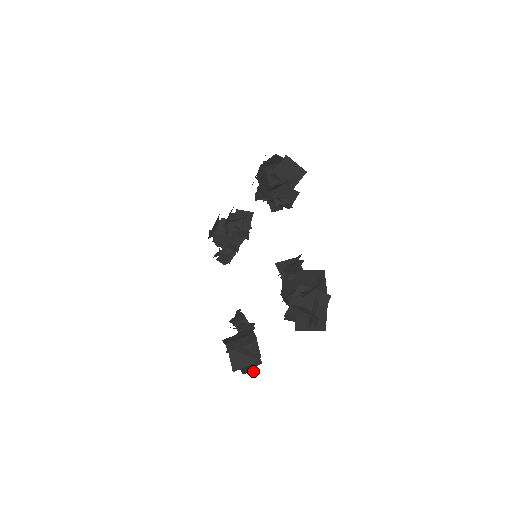
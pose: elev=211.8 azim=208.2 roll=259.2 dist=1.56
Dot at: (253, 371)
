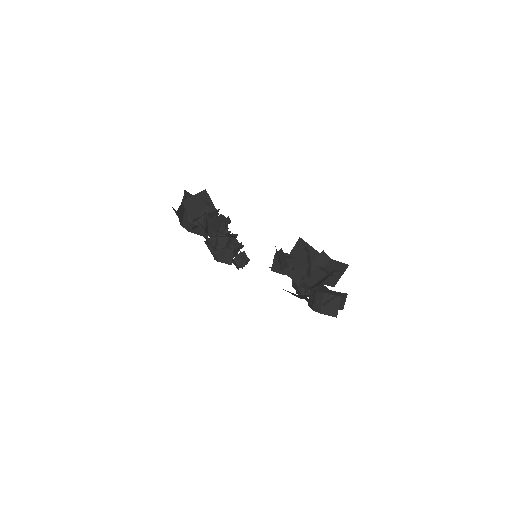
Dot at: (346, 295)
